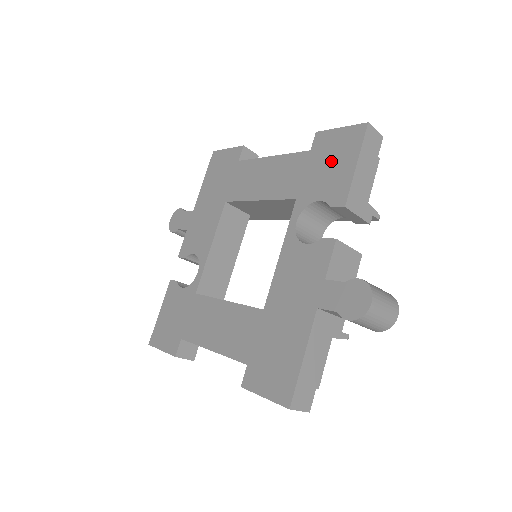
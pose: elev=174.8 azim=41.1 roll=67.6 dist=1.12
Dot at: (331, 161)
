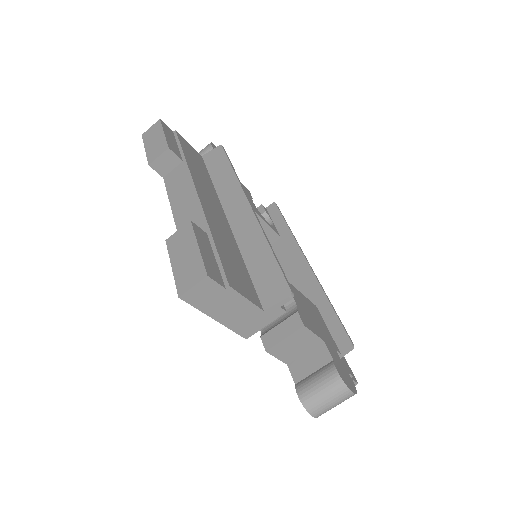
Dot at: occluded
